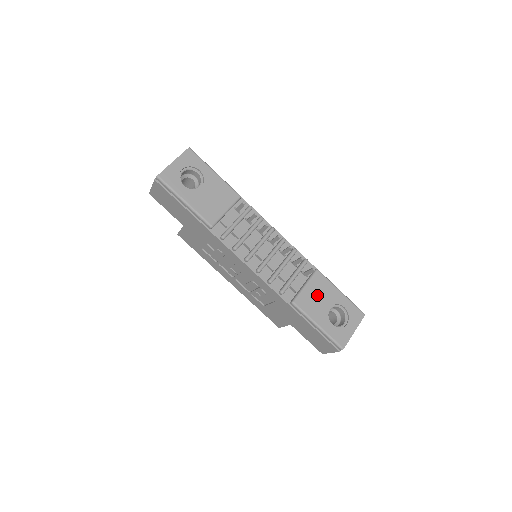
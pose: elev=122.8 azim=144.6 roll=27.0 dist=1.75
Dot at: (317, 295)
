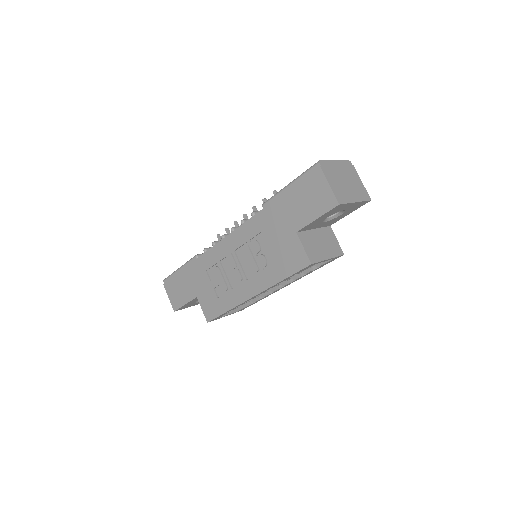
Dot at: occluded
